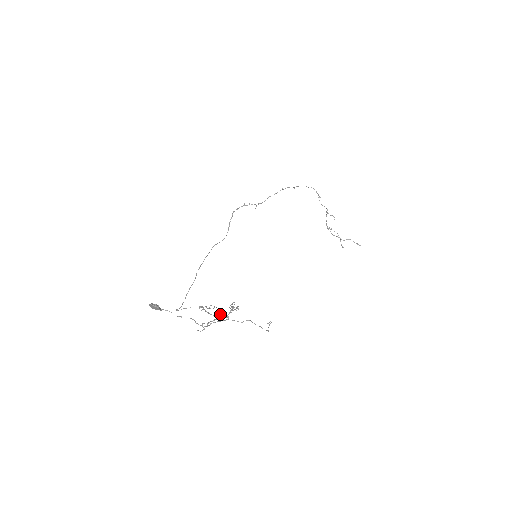
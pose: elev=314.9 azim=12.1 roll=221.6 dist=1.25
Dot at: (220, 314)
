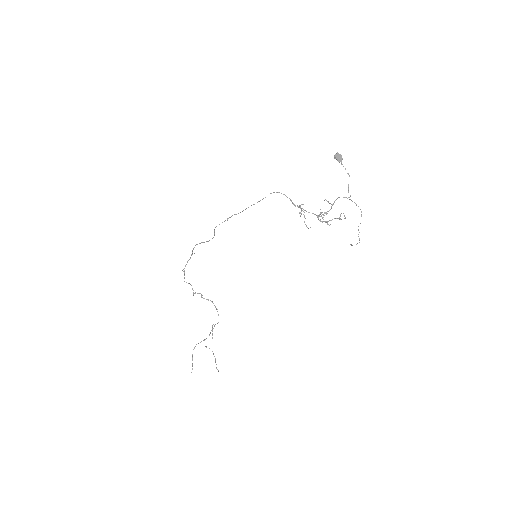
Dot at: (321, 216)
